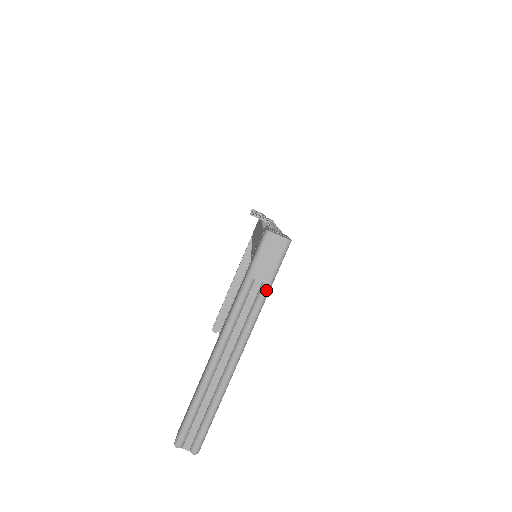
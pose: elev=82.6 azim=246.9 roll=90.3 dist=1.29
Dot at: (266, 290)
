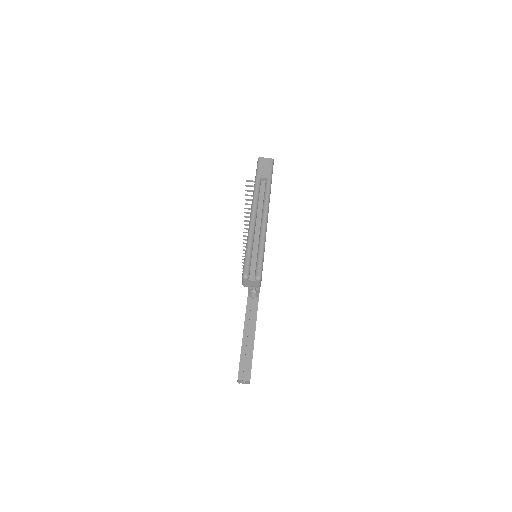
Dot at: (269, 181)
